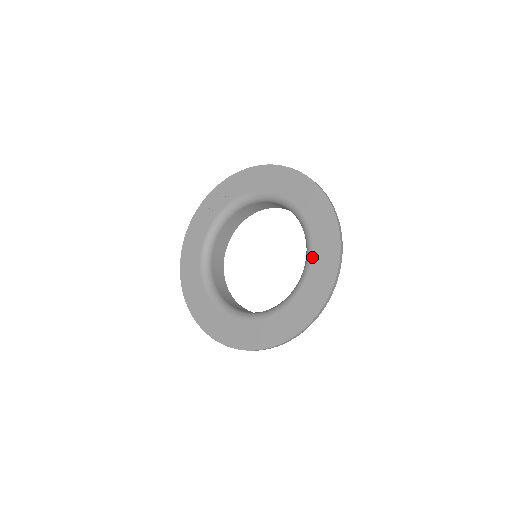
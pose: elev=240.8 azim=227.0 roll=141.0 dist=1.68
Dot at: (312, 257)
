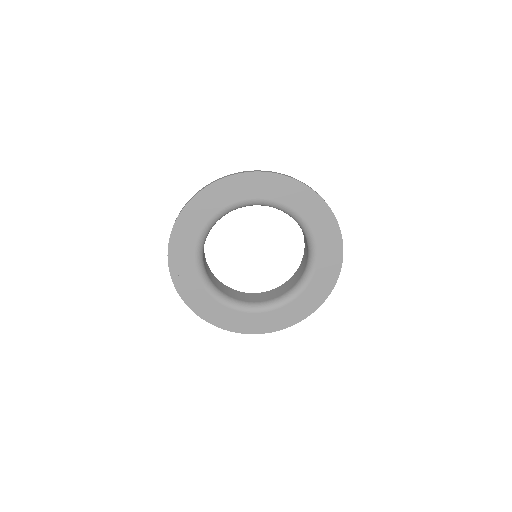
Dot at: (290, 207)
